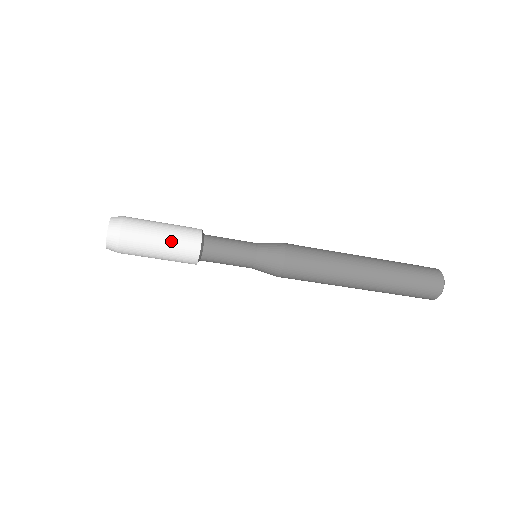
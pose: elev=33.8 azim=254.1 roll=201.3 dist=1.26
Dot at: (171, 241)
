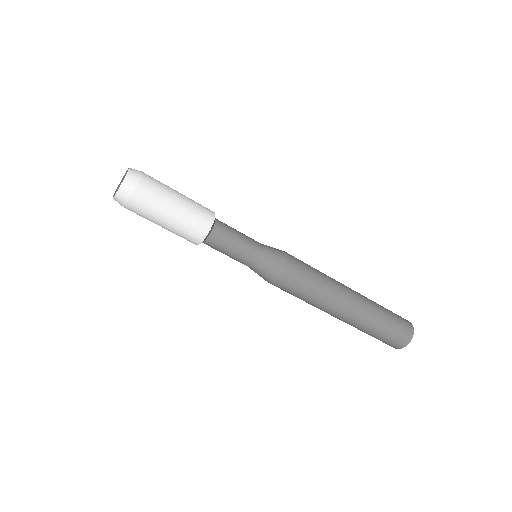
Dot at: (187, 205)
